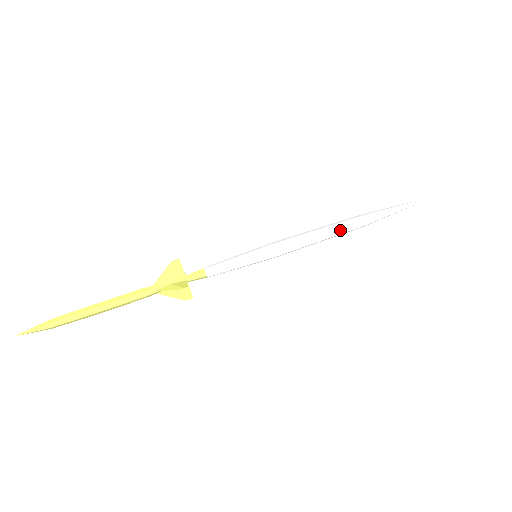
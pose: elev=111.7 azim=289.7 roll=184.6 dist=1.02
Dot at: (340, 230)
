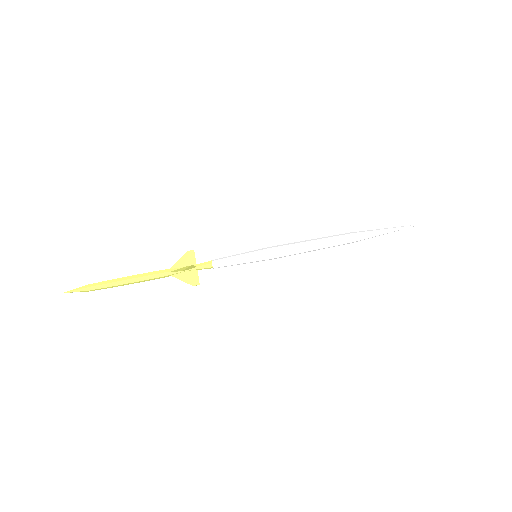
Dot at: occluded
